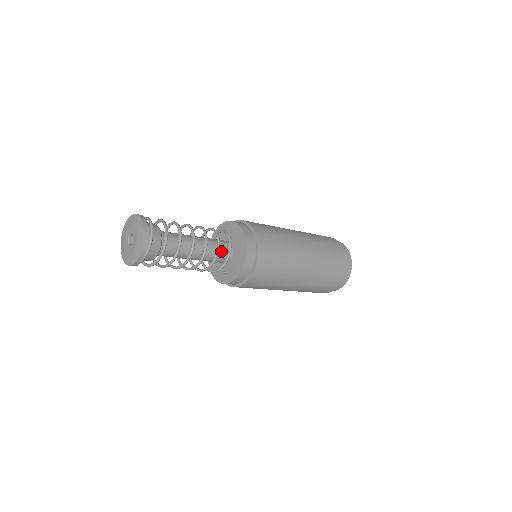
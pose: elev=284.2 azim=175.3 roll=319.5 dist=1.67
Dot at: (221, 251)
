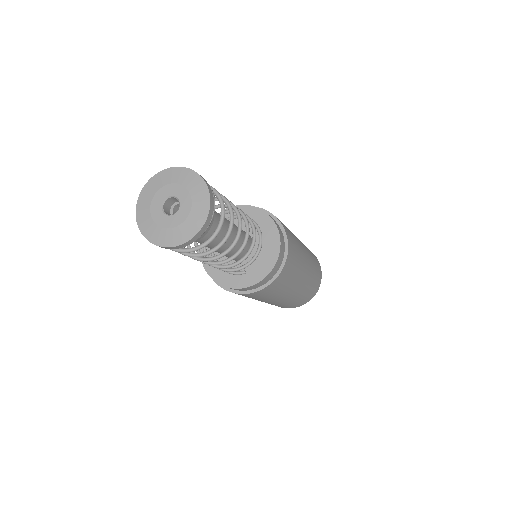
Dot at: occluded
